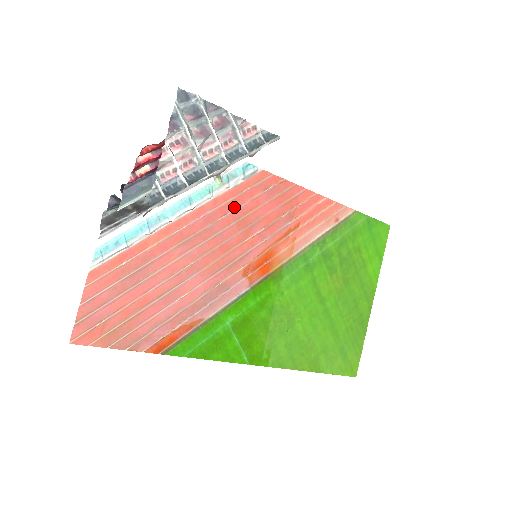
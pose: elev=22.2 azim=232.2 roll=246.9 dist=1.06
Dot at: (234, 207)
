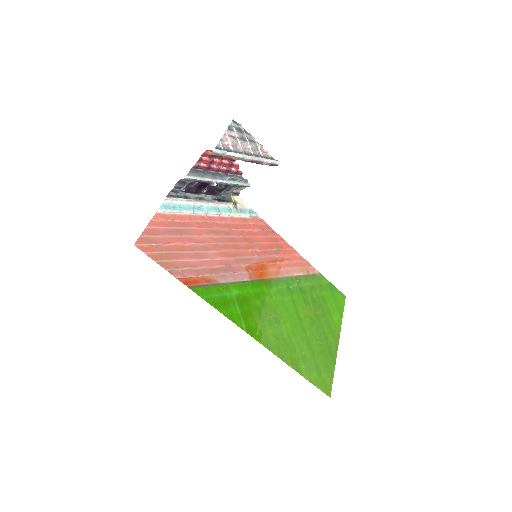
Dot at: (243, 228)
